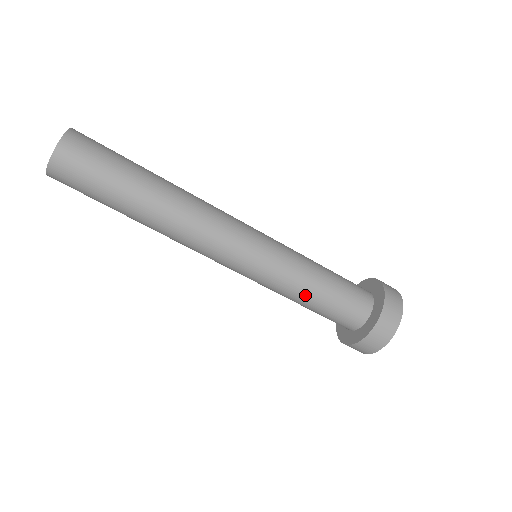
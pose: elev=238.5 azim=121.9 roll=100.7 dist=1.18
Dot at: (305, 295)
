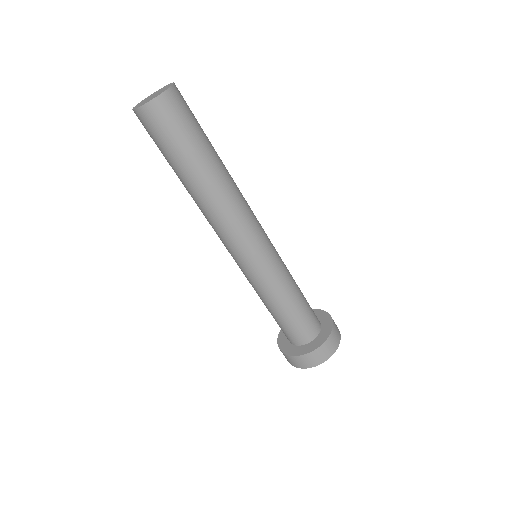
Dot at: (268, 305)
